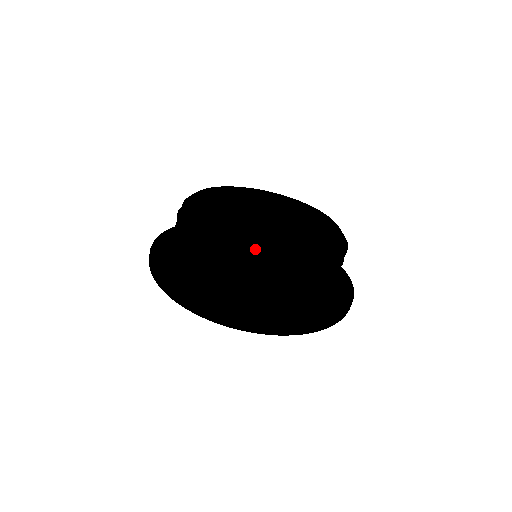
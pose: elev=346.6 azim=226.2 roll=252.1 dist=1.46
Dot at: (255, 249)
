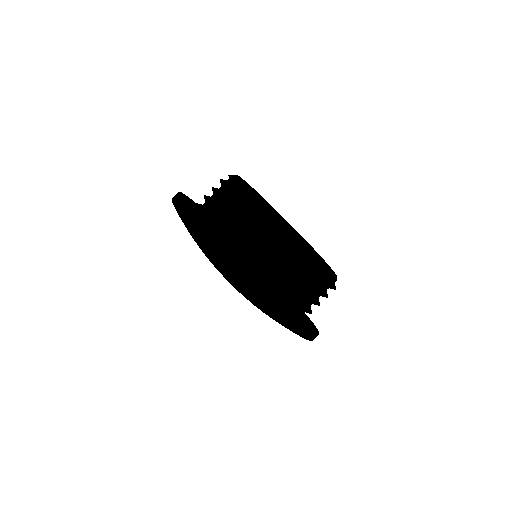
Dot at: (309, 247)
